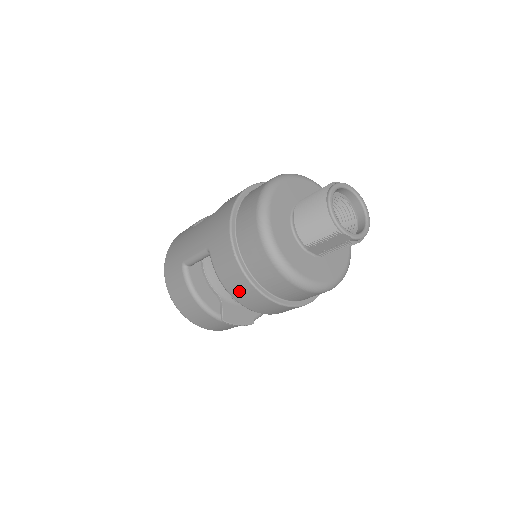
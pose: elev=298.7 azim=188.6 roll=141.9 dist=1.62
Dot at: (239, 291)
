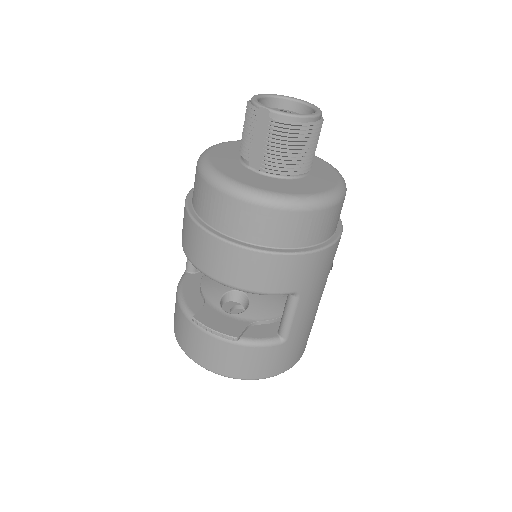
Dot at: (186, 238)
